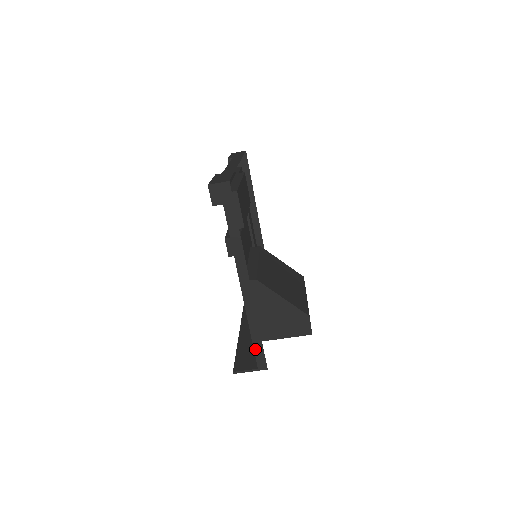
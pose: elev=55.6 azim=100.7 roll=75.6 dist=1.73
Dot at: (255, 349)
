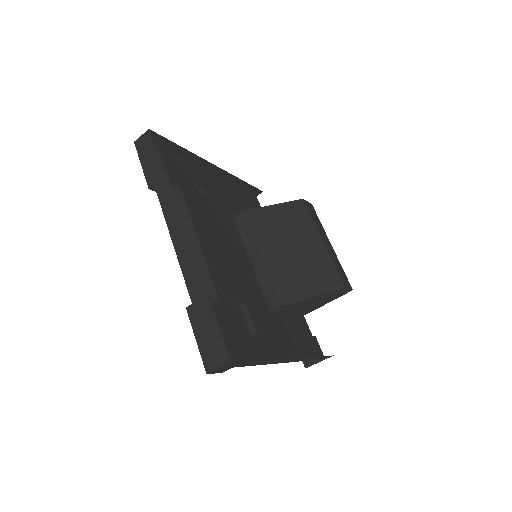
Dot at: (317, 359)
